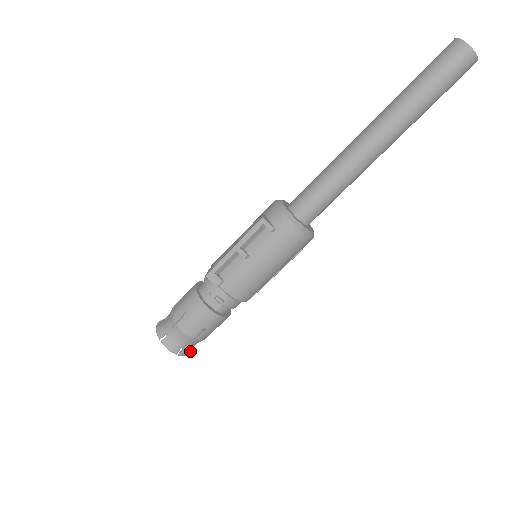
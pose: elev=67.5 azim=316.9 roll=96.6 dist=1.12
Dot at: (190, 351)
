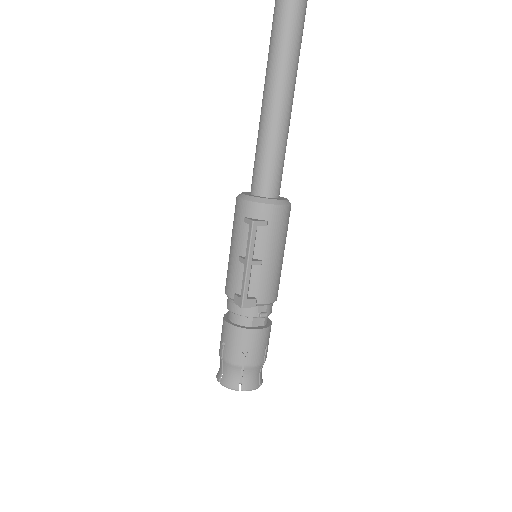
Dot at: occluded
